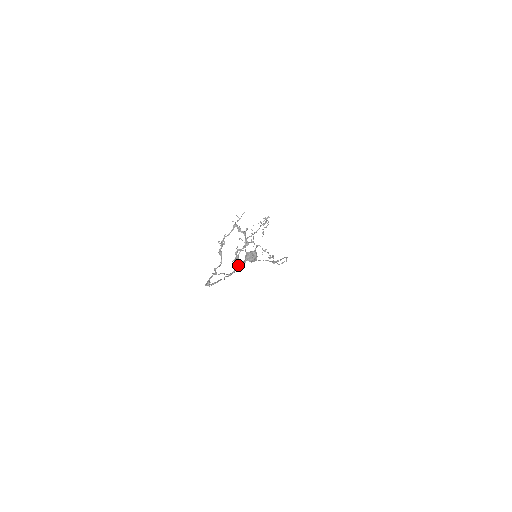
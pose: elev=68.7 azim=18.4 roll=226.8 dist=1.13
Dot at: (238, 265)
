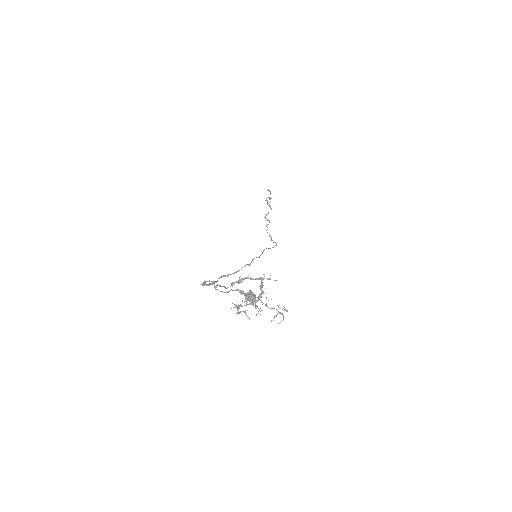
Dot at: (236, 289)
